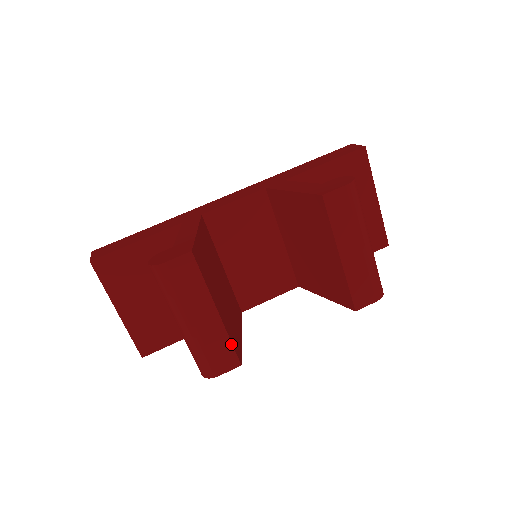
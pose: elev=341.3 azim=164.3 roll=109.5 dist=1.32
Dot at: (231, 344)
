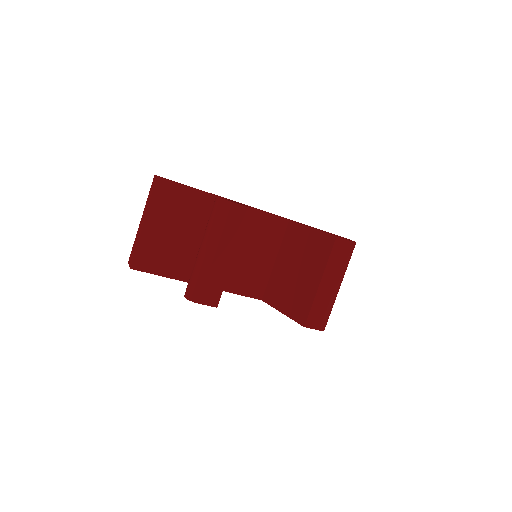
Dot at: (223, 287)
